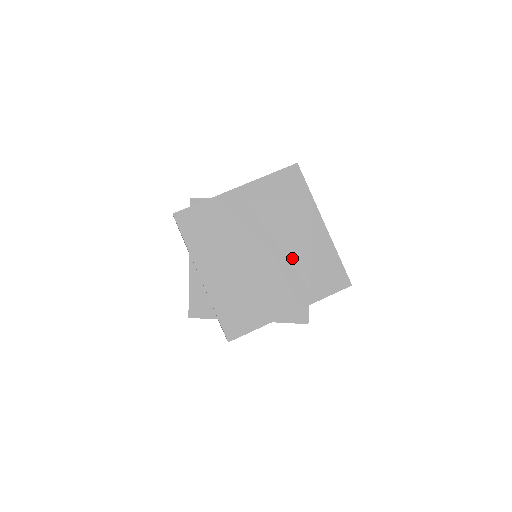
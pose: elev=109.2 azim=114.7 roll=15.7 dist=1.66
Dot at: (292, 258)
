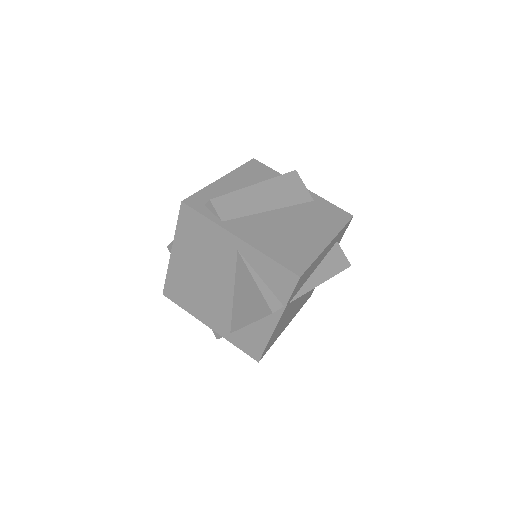
Dot at: (235, 311)
